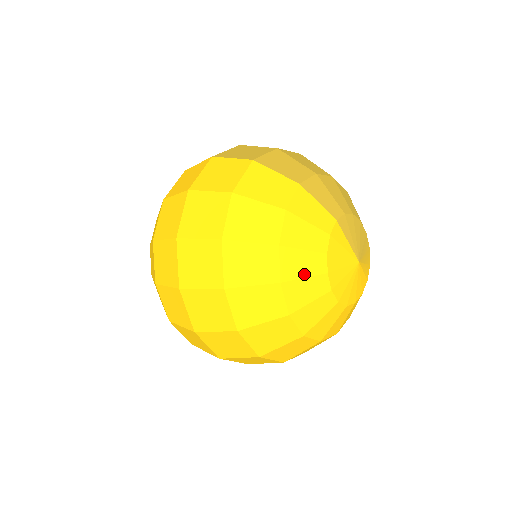
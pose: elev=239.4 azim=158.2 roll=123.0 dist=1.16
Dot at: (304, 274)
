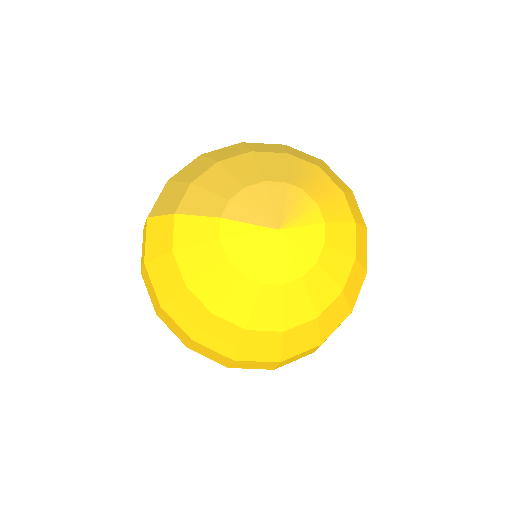
Dot at: (224, 291)
